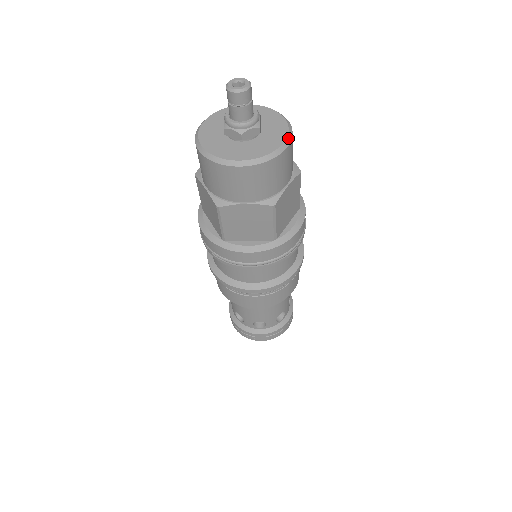
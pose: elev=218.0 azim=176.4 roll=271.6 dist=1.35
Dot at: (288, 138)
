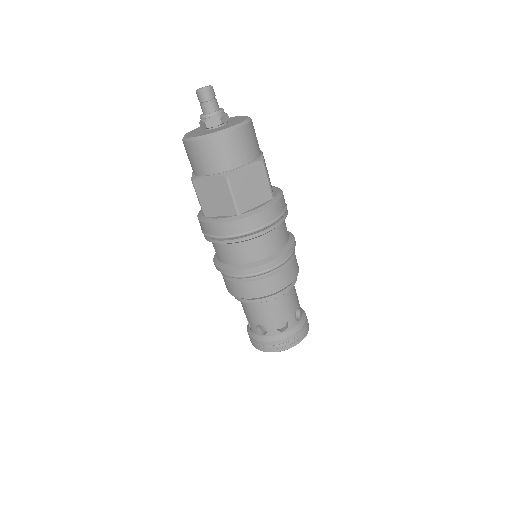
Dot at: (239, 125)
